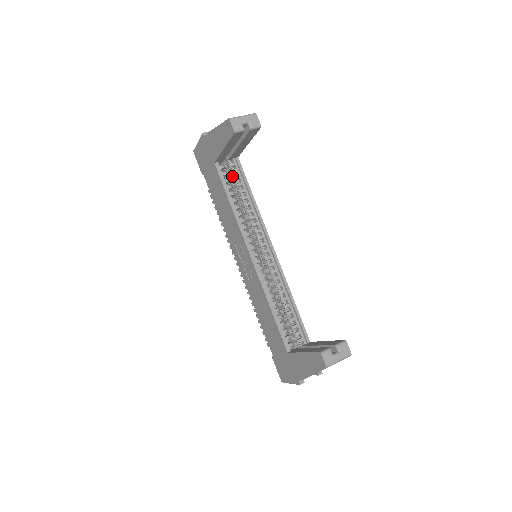
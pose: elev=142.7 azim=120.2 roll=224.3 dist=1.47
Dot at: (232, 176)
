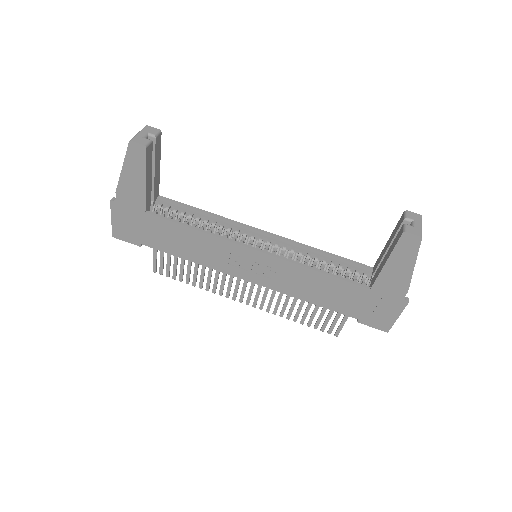
Dot at: occluded
